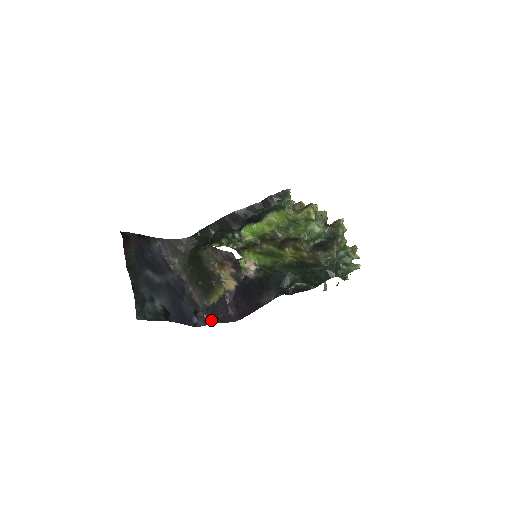
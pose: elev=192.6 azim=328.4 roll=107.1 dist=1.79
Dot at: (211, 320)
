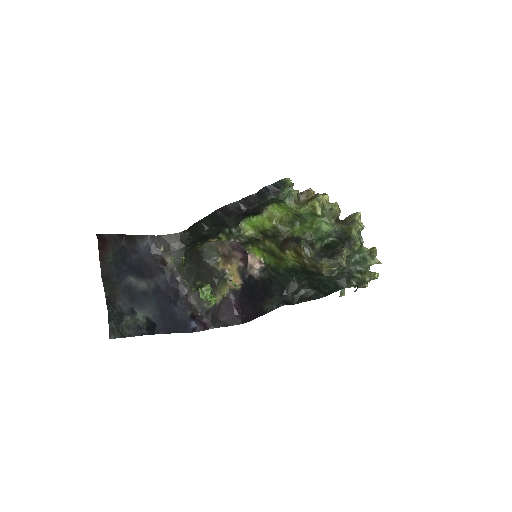
Dot at: (212, 324)
